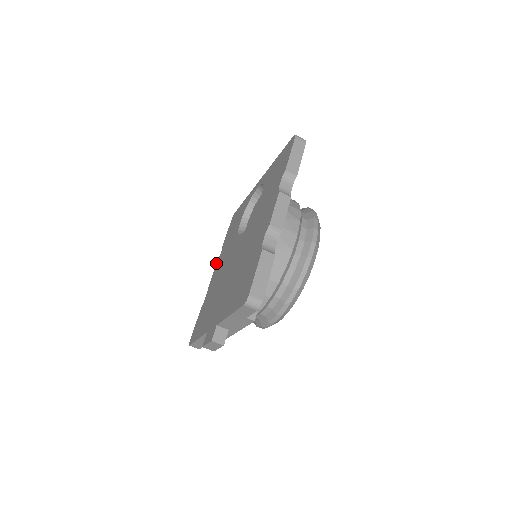
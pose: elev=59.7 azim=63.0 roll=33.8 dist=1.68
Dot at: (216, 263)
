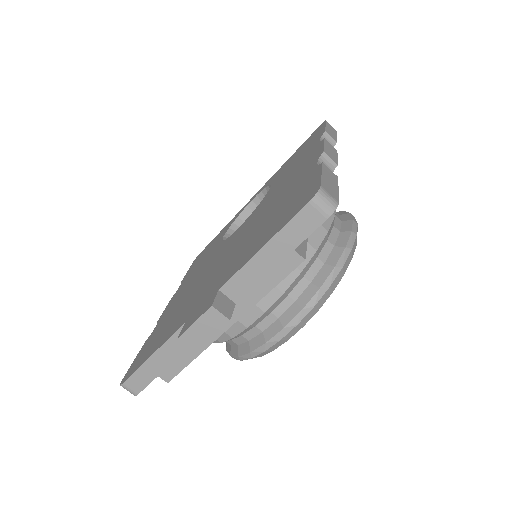
Dot at: occluded
